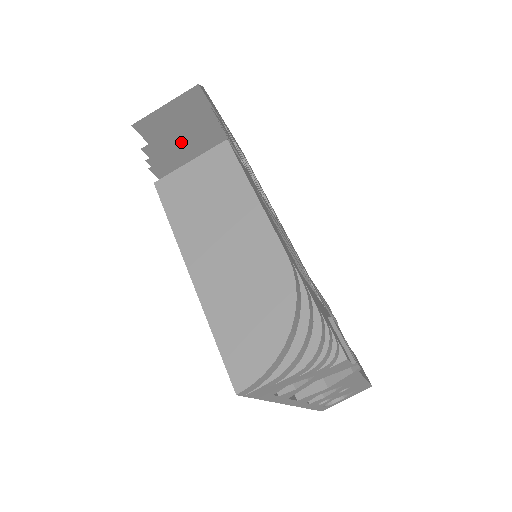
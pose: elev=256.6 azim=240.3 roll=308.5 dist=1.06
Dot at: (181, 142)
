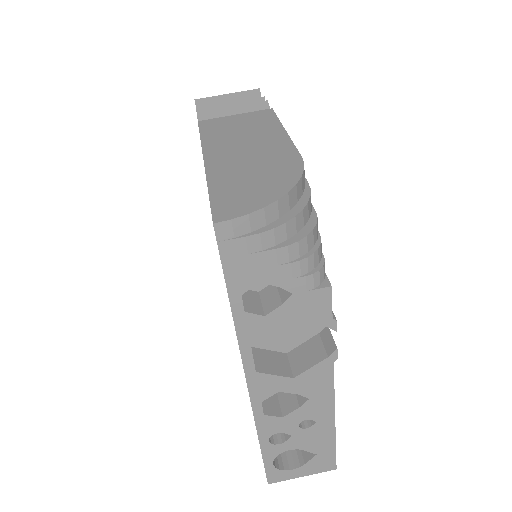
Dot at: occluded
